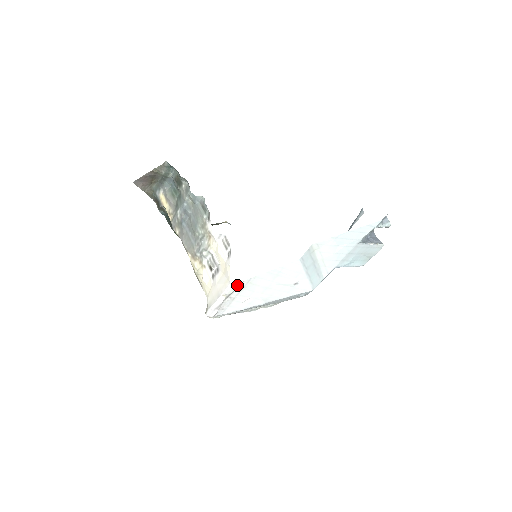
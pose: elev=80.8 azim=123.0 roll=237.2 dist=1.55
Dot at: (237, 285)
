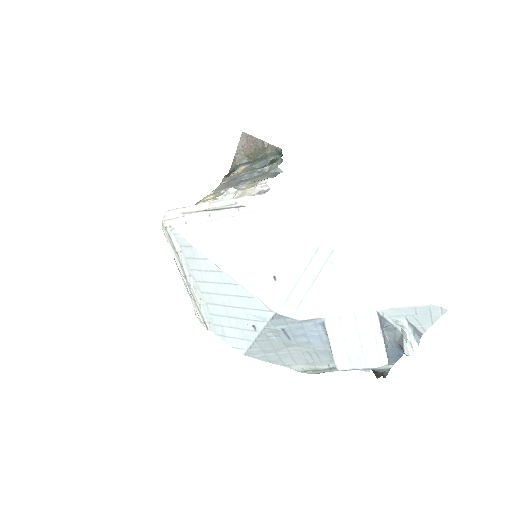
Dot at: (236, 202)
